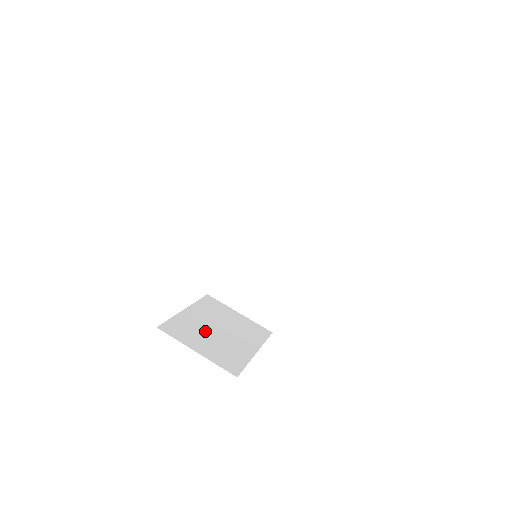
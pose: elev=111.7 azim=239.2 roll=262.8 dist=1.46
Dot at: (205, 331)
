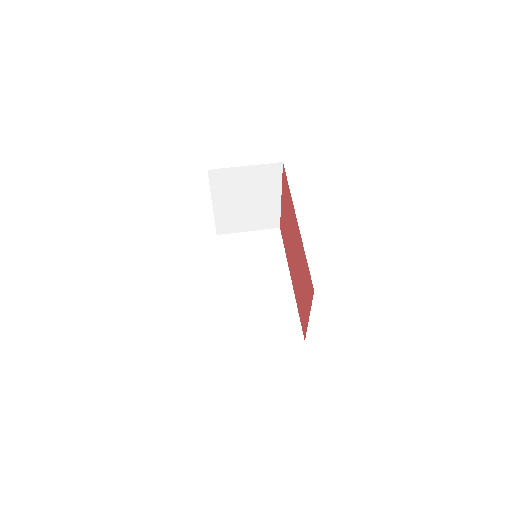
Dot at: occluded
